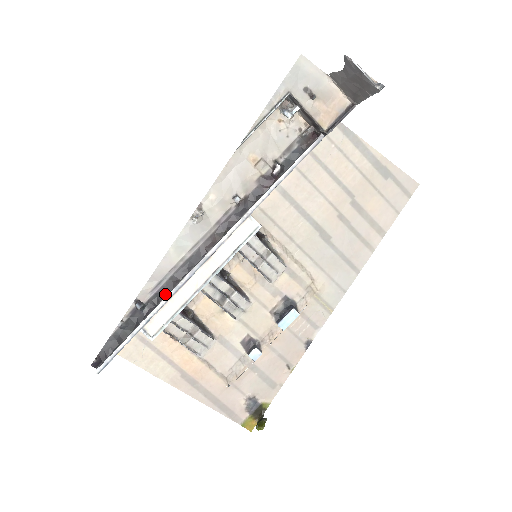
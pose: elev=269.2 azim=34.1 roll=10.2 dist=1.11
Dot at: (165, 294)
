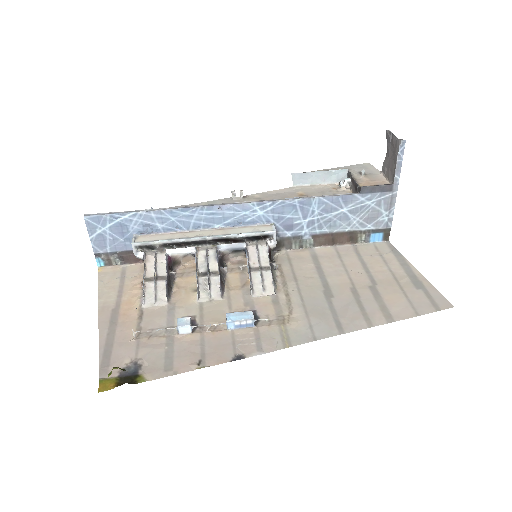
Dot at: (174, 215)
